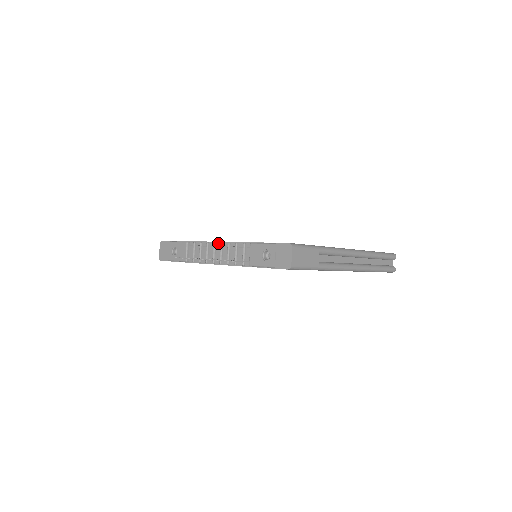
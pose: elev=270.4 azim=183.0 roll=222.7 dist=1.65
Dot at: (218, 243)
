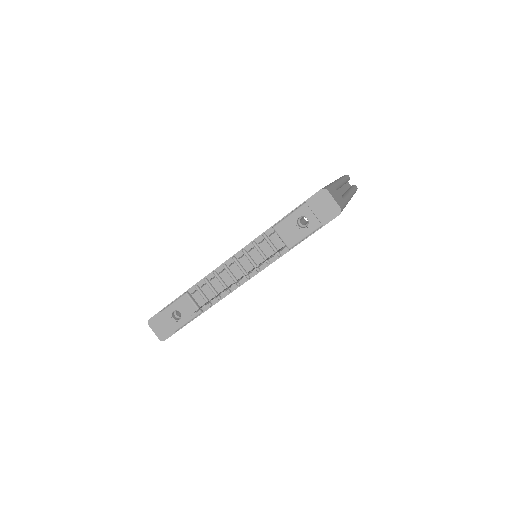
Dot at: (228, 261)
